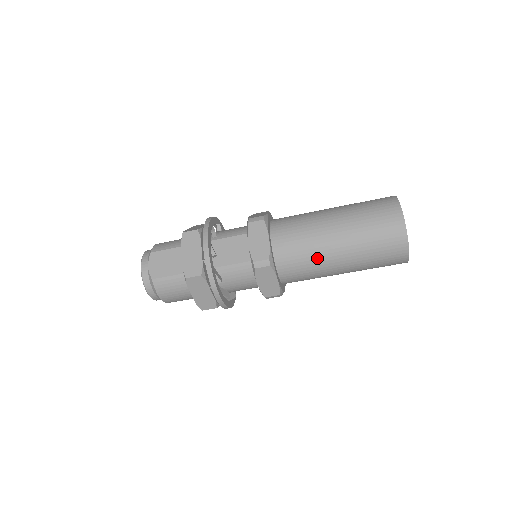
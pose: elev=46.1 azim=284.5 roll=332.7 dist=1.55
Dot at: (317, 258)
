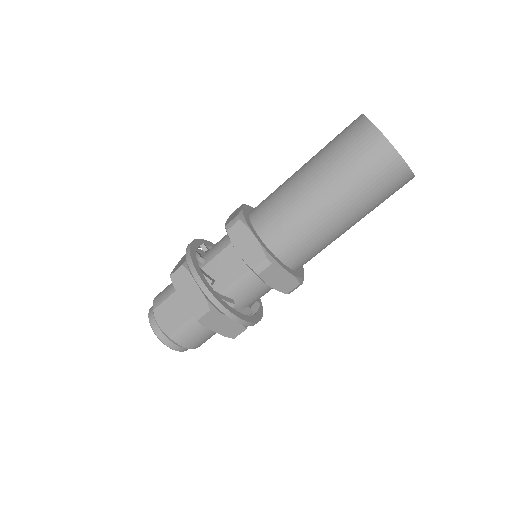
Dot at: (315, 228)
